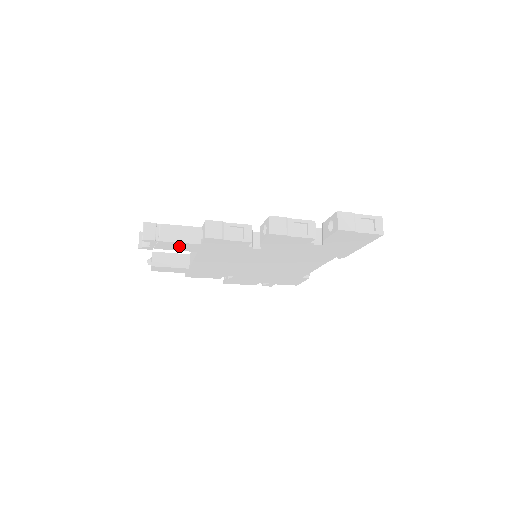
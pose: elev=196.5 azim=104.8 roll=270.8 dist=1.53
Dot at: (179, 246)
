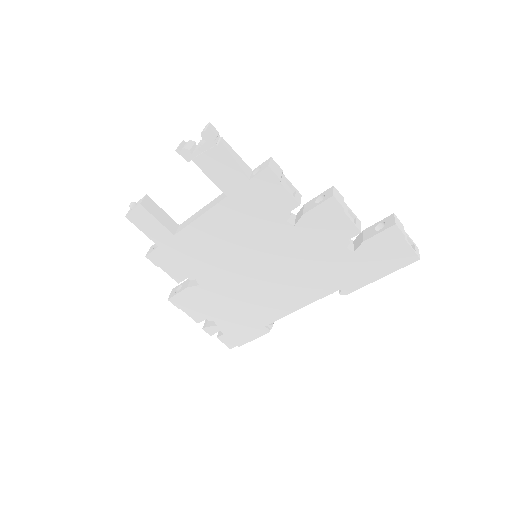
Dot at: (223, 171)
